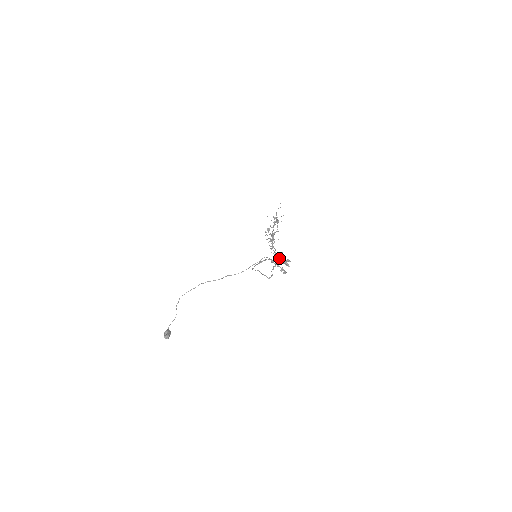
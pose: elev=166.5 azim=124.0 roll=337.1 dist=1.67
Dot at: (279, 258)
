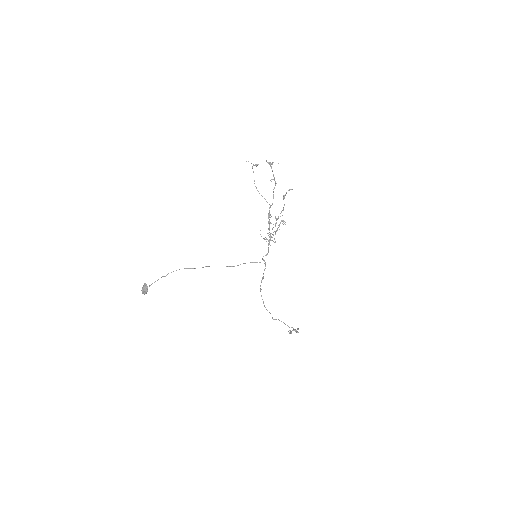
Dot at: occluded
